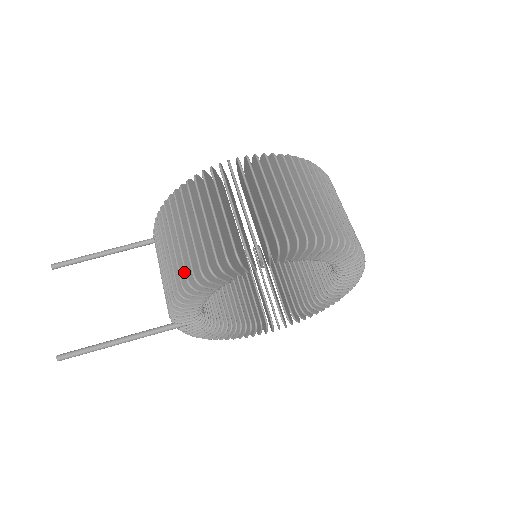
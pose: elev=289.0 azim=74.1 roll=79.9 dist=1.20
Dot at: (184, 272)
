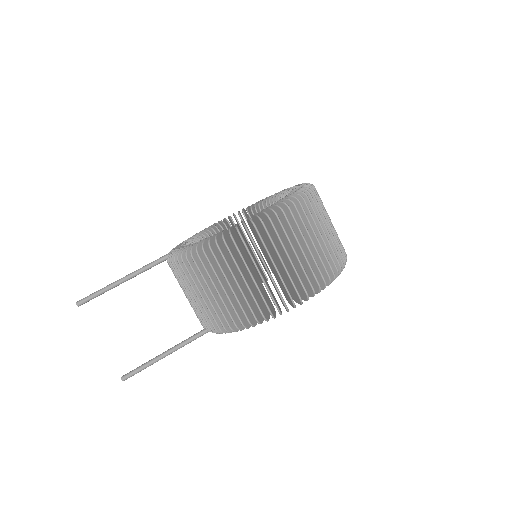
Dot at: (232, 320)
